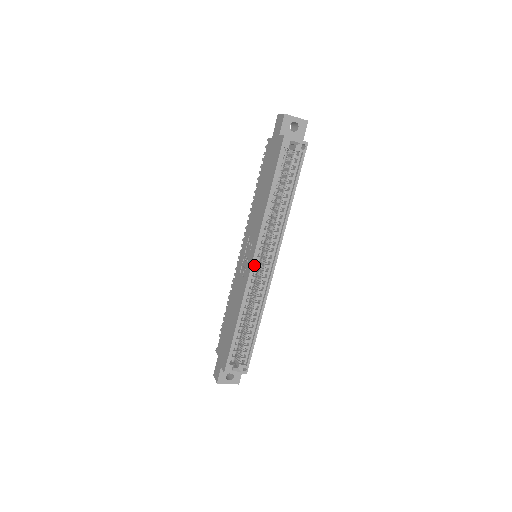
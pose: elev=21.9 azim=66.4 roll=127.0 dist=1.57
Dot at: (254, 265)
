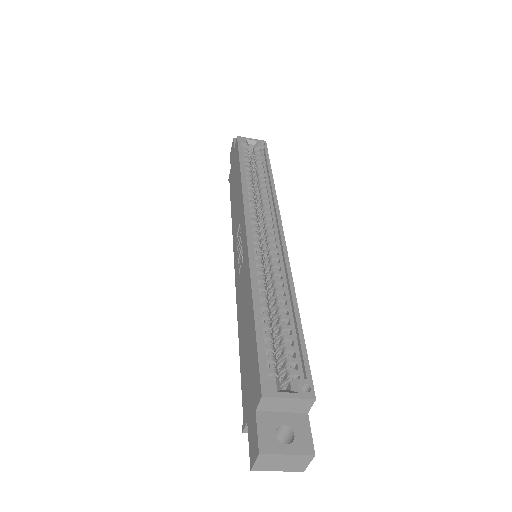
Dot at: (251, 234)
